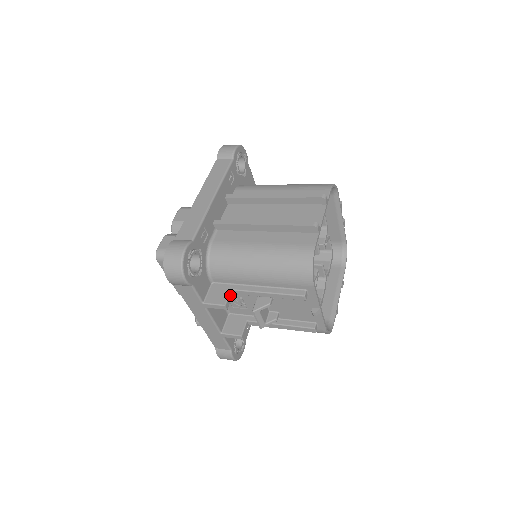
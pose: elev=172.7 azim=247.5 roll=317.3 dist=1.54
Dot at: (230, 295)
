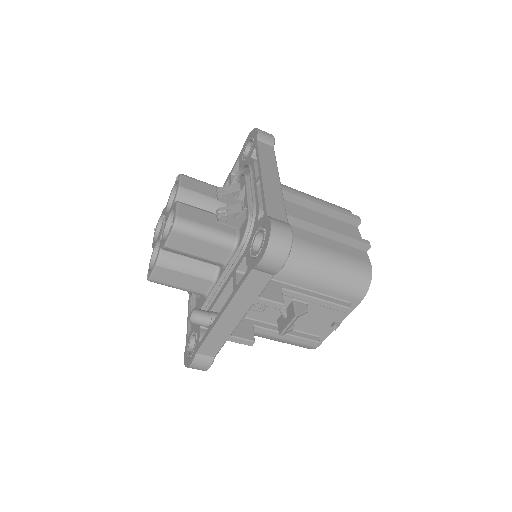
Dot at: (281, 294)
